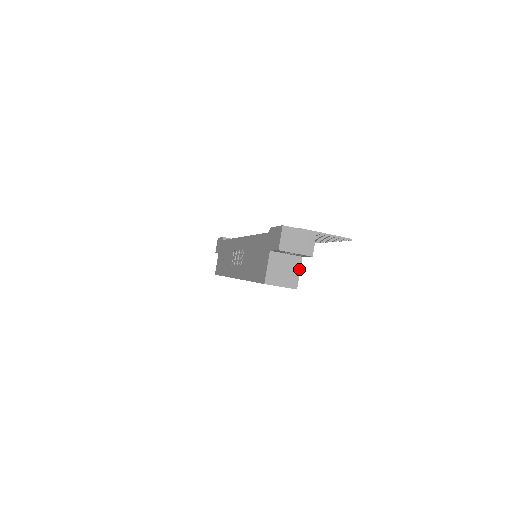
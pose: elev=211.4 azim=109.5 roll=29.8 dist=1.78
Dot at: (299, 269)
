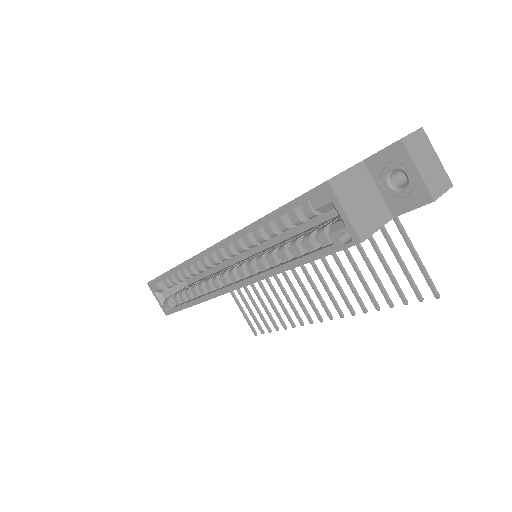
Dot at: (381, 225)
